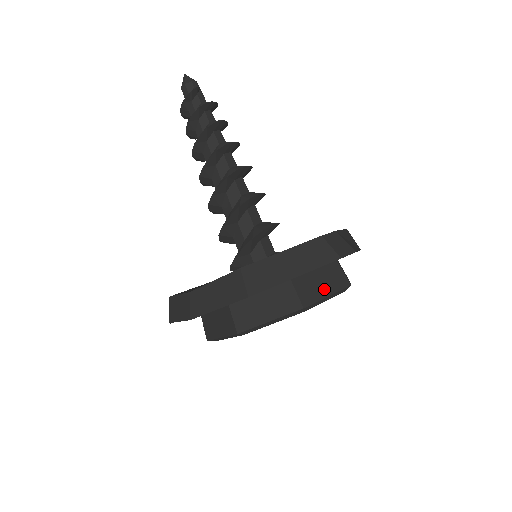
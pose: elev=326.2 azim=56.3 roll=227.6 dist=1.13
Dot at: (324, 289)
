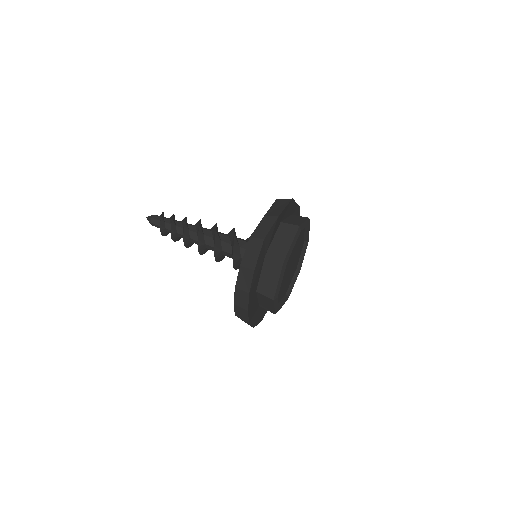
Dot at: occluded
